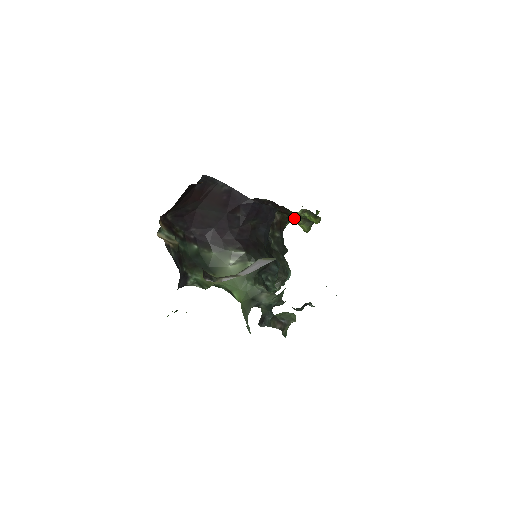
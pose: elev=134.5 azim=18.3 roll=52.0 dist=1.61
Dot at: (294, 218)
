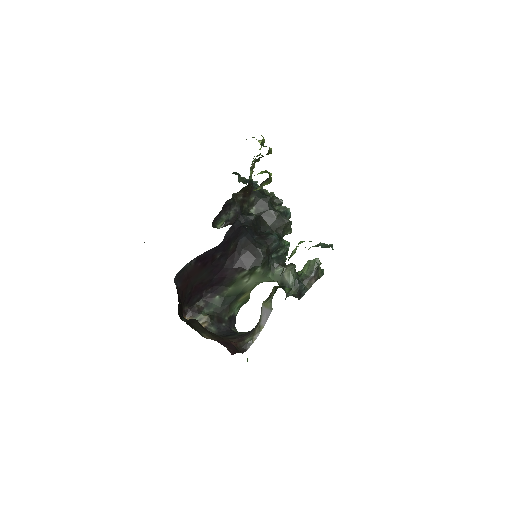
Dot at: occluded
